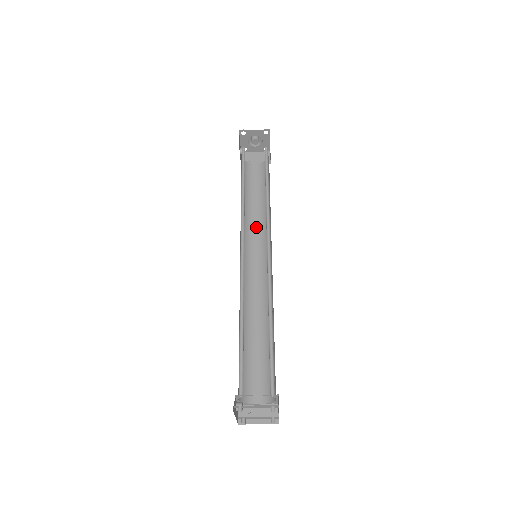
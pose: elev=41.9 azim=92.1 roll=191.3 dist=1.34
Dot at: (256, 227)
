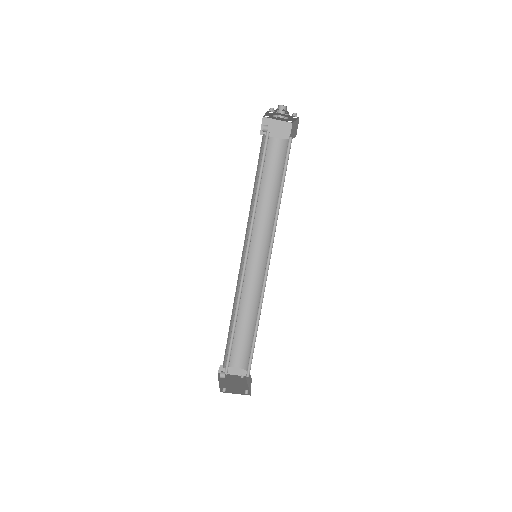
Dot at: (261, 216)
